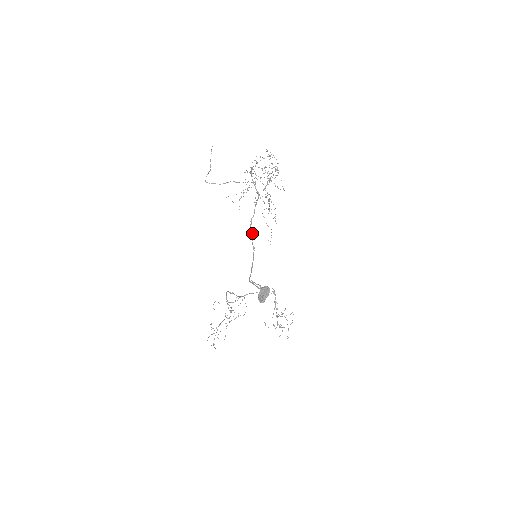
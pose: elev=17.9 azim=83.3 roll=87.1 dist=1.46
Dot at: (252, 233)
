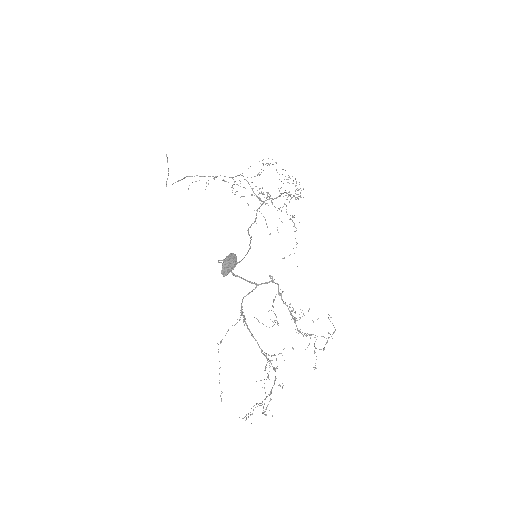
Dot at: occluded
